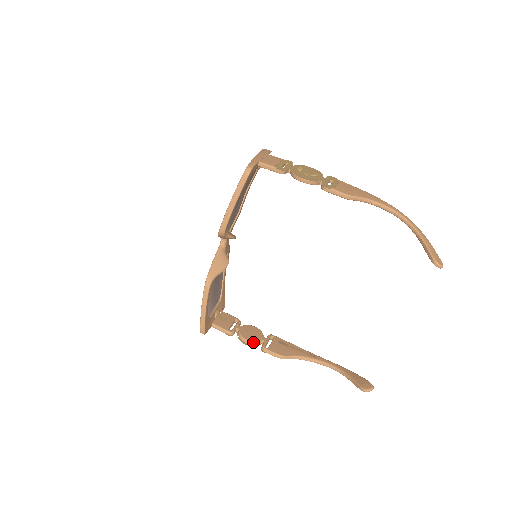
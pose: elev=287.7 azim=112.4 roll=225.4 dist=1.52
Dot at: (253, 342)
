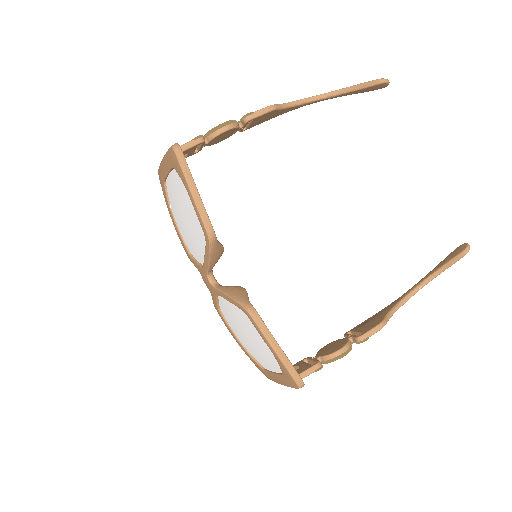
Dot at: (346, 345)
